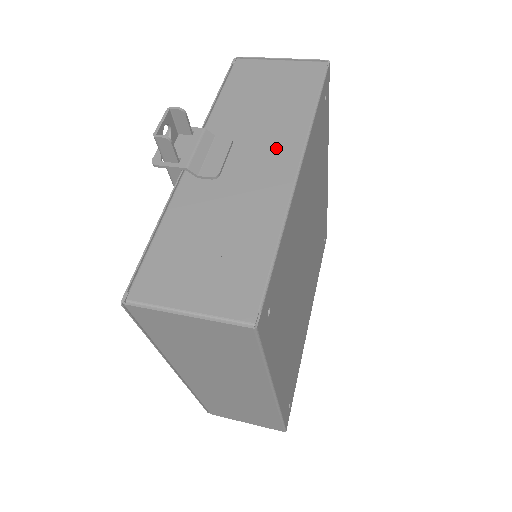
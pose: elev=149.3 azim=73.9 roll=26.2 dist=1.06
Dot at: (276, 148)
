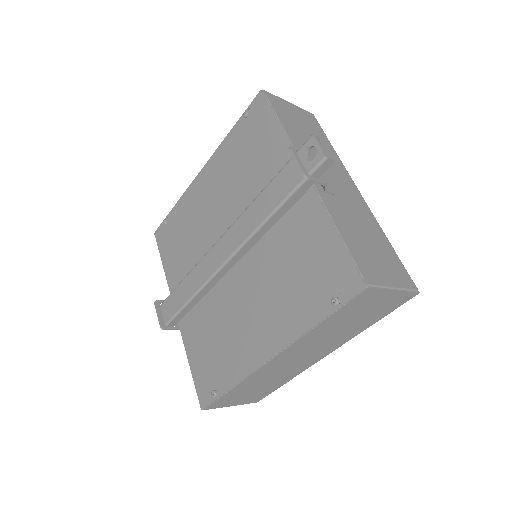
Dot at: (342, 176)
